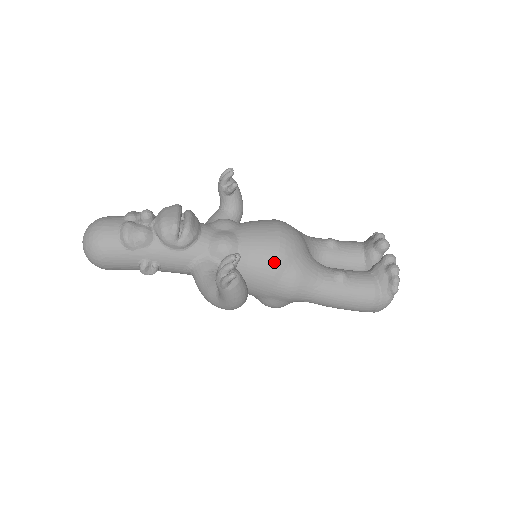
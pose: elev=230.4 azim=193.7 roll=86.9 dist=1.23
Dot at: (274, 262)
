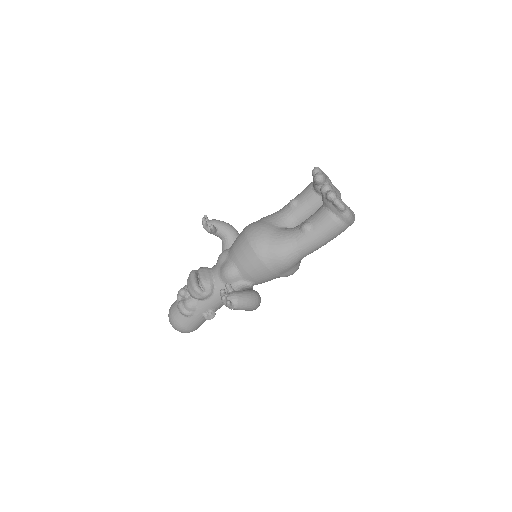
Dot at: (258, 260)
